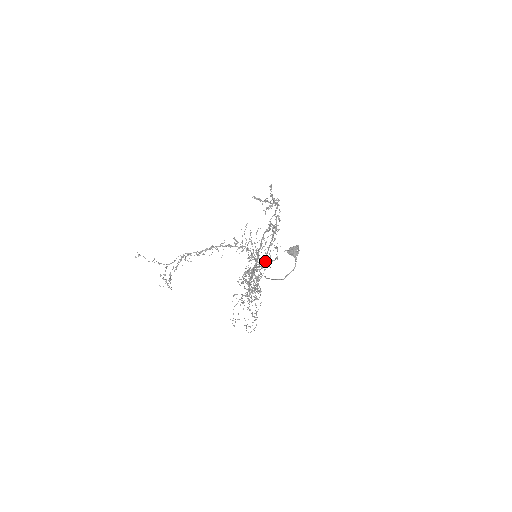
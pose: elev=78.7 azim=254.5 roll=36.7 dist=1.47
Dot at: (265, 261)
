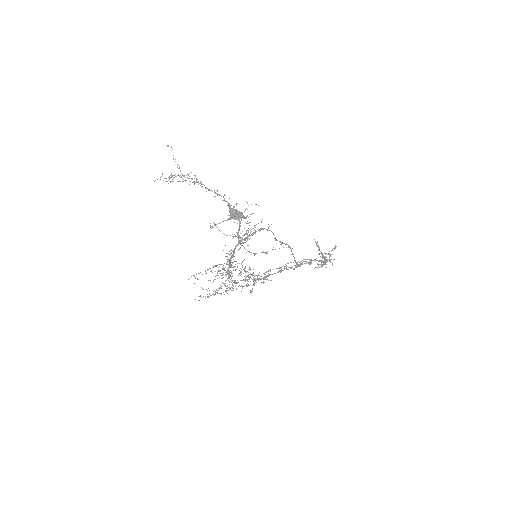
Dot at: (242, 243)
